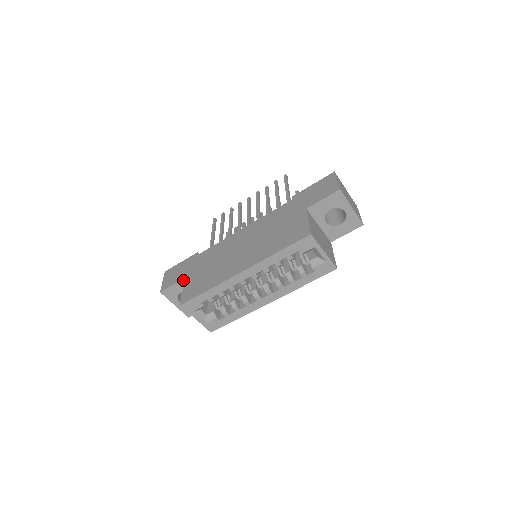
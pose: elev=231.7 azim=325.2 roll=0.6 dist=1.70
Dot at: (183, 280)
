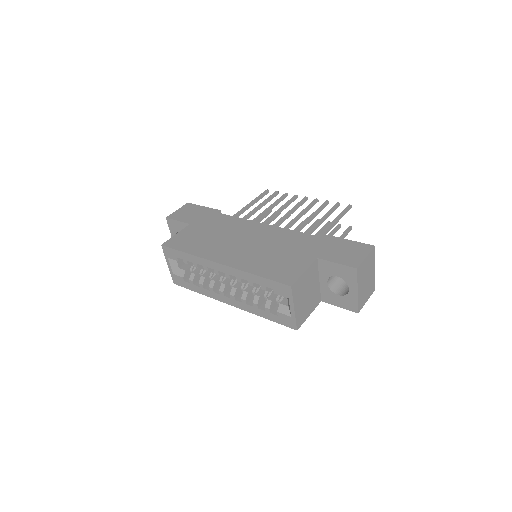
Dot at: (187, 224)
